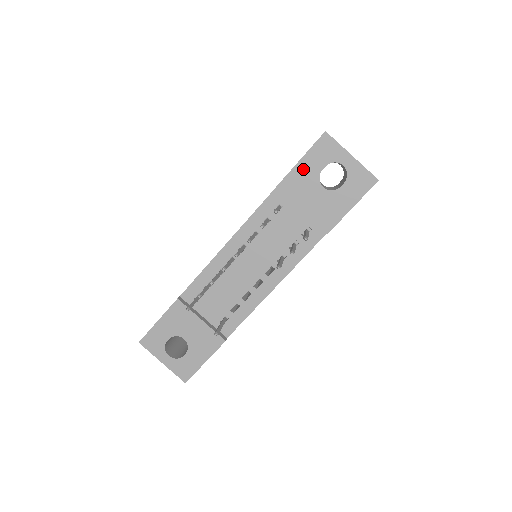
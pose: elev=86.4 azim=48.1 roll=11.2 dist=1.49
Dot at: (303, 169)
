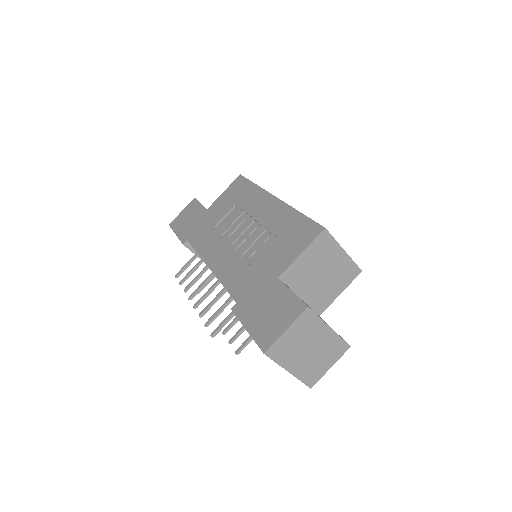
Dot at: occluded
